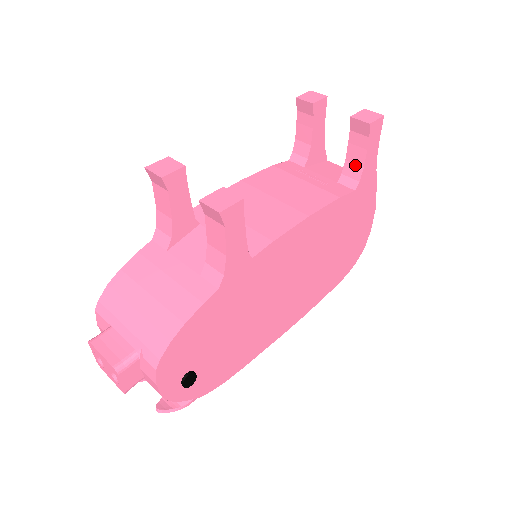
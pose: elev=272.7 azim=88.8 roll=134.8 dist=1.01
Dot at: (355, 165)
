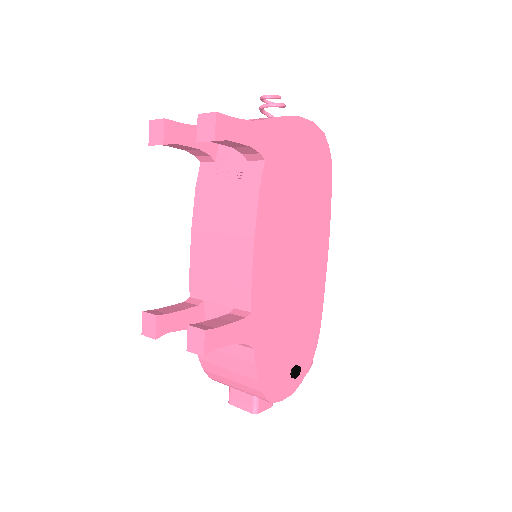
Dot at: (243, 148)
